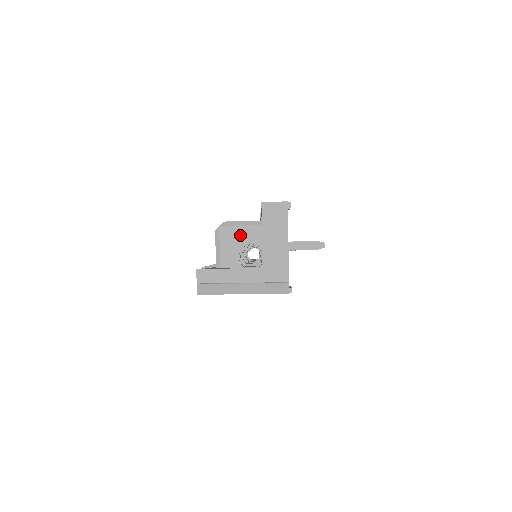
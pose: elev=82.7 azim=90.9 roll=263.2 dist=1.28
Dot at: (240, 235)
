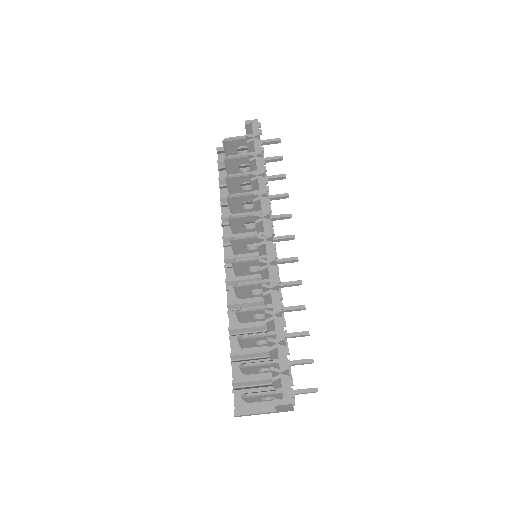
Dot at: (259, 397)
